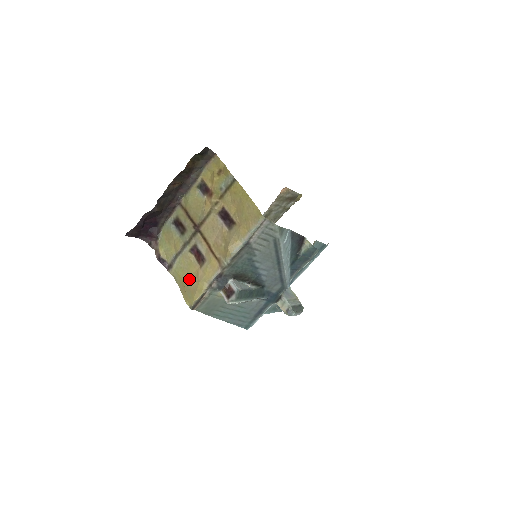
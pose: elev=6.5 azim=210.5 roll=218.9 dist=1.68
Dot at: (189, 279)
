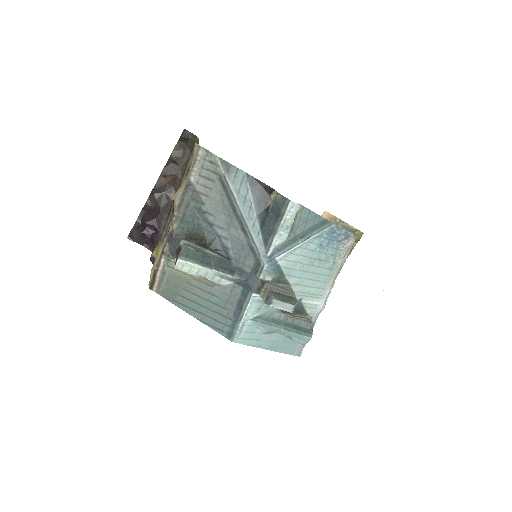
Dot at: occluded
